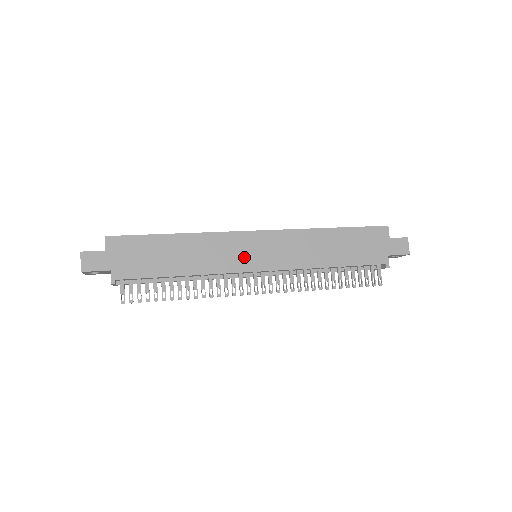
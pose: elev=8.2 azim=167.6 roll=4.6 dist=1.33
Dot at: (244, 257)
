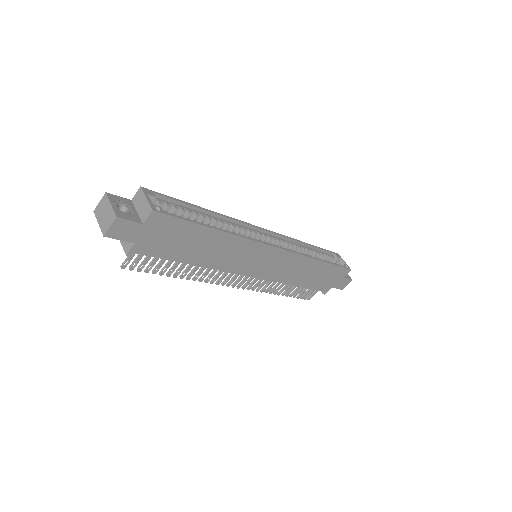
Dot at: (250, 264)
